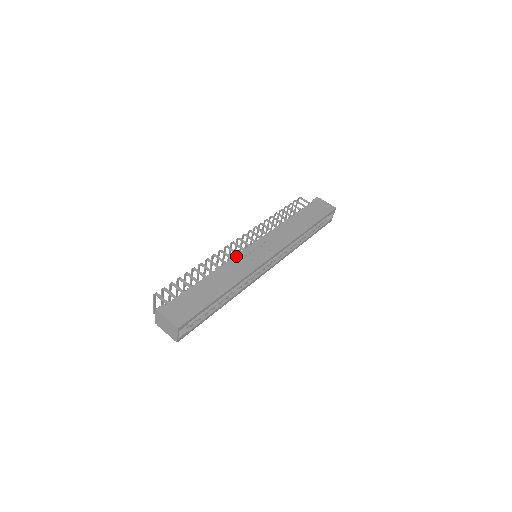
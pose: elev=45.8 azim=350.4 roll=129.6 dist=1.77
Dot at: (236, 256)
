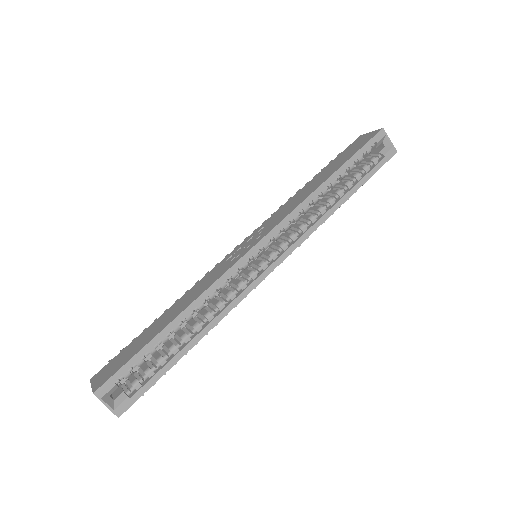
Dot at: (213, 268)
